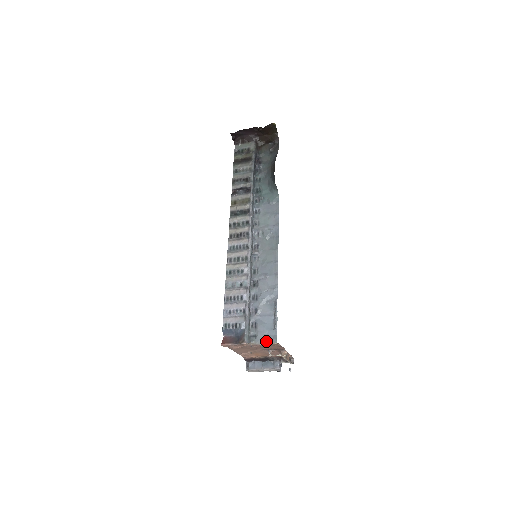
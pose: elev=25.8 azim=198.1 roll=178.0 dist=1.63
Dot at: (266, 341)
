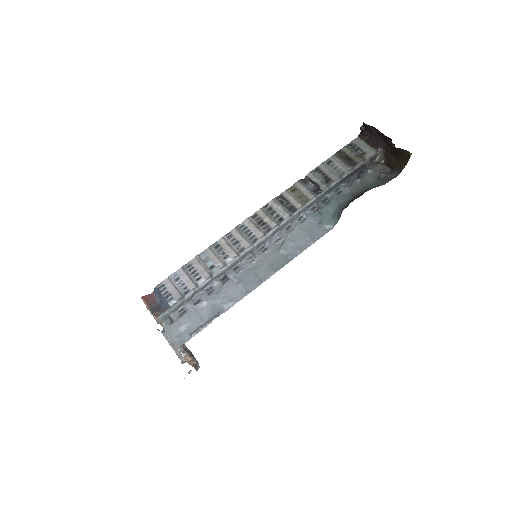
Dot at: (173, 336)
